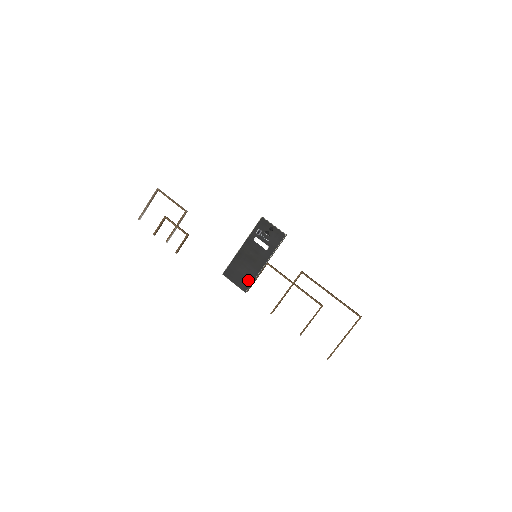
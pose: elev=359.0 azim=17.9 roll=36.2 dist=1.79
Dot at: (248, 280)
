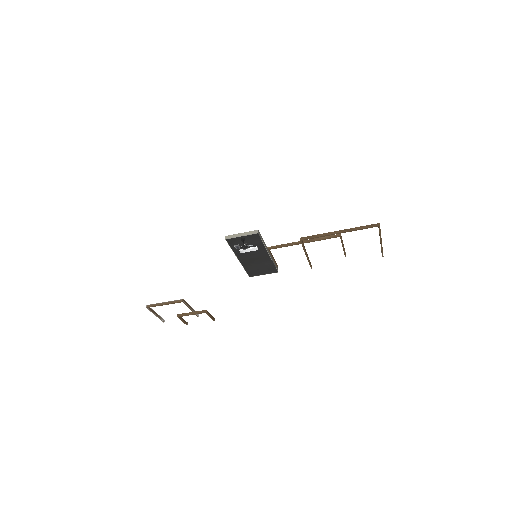
Dot at: (270, 267)
